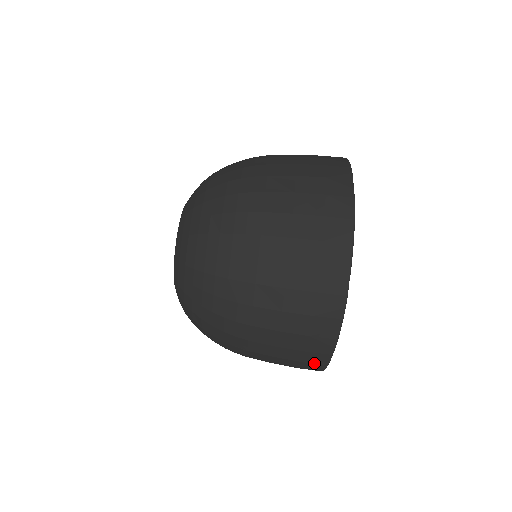
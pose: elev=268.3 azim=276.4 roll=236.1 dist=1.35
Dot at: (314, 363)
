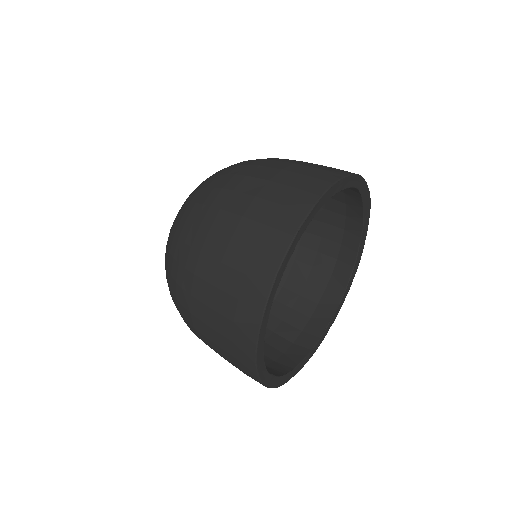
Dot at: (245, 363)
